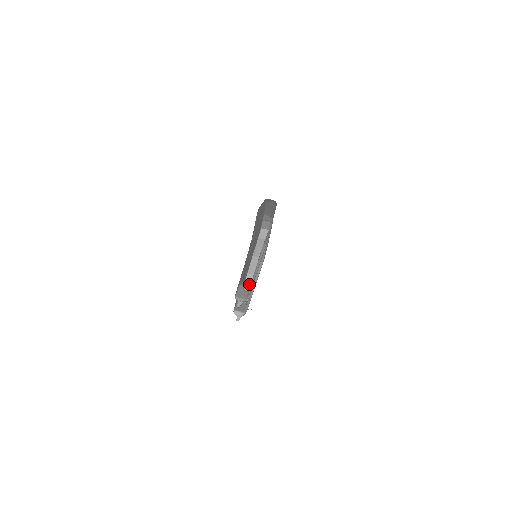
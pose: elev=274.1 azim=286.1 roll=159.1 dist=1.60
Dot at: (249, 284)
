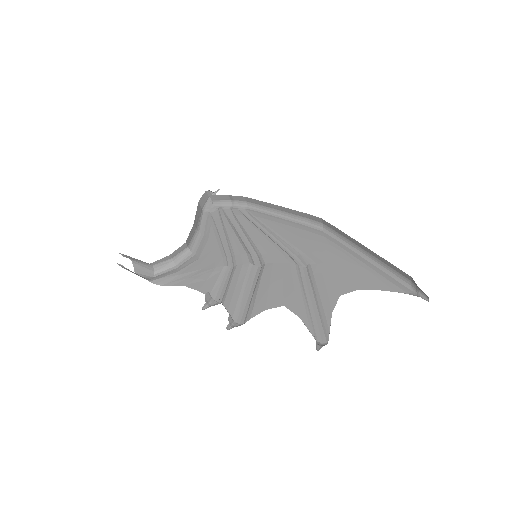
Dot at: (288, 308)
